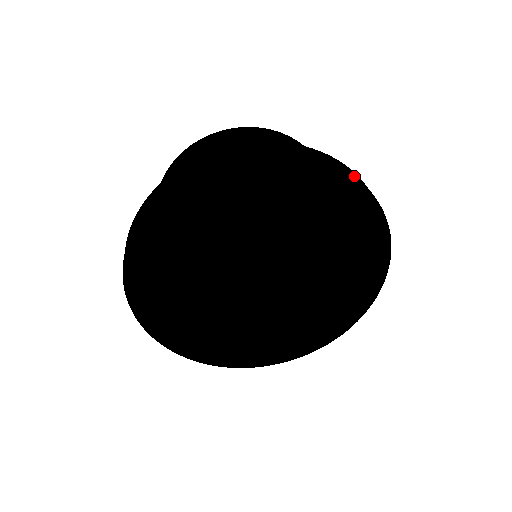
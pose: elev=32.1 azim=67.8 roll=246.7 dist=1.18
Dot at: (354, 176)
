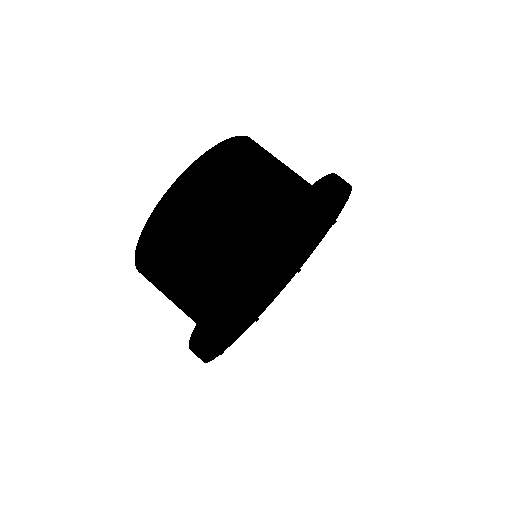
Dot at: (350, 193)
